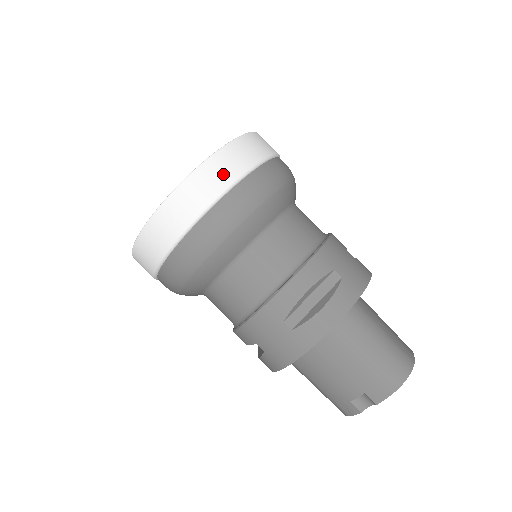
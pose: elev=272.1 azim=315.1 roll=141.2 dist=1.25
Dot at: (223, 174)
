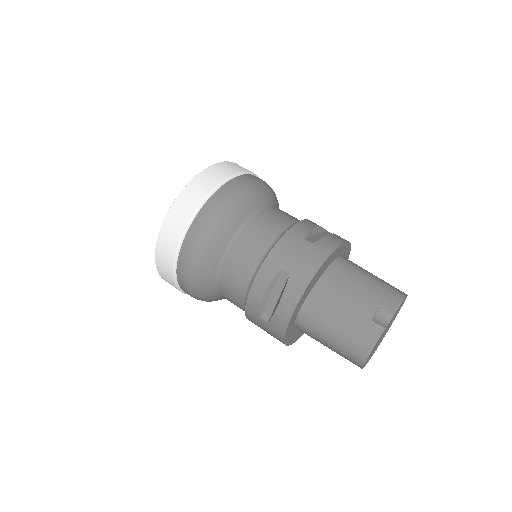
Dot at: occluded
